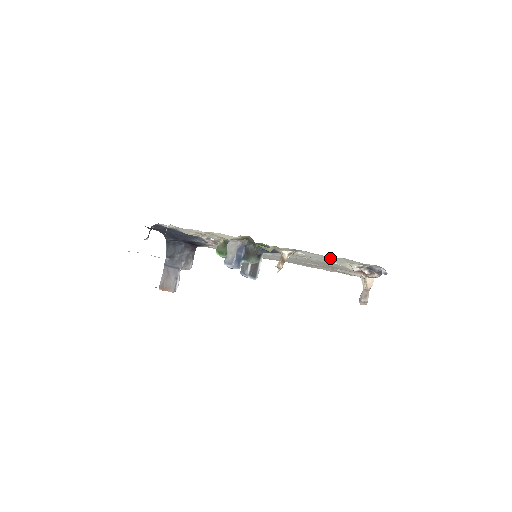
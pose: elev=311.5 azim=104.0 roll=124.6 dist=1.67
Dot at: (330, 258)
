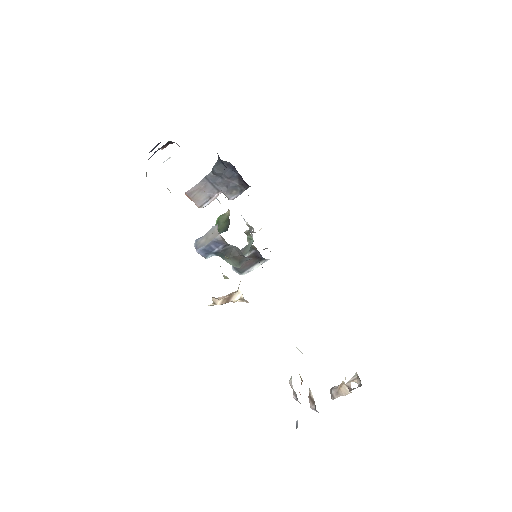
Dot at: occluded
